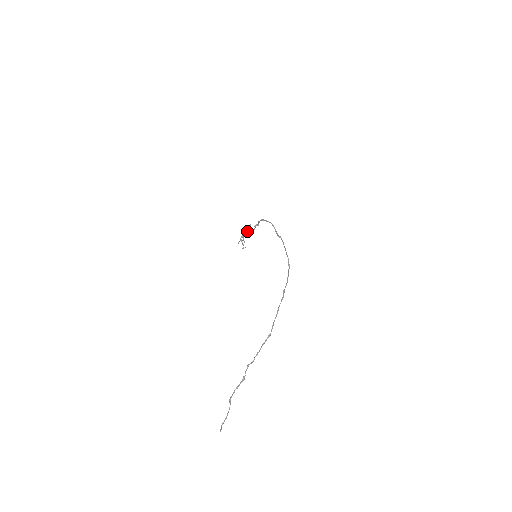
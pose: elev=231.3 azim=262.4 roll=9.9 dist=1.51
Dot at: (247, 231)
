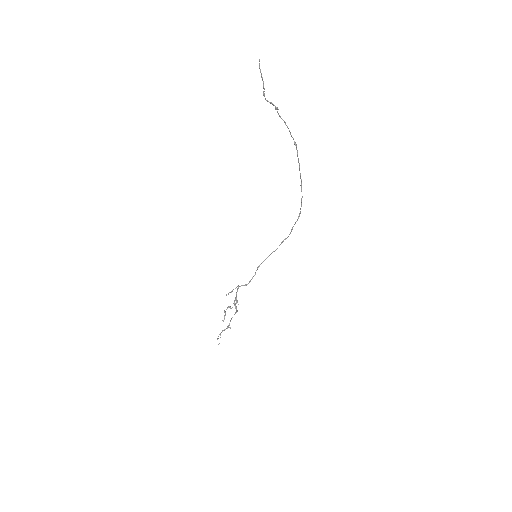
Dot at: (229, 323)
